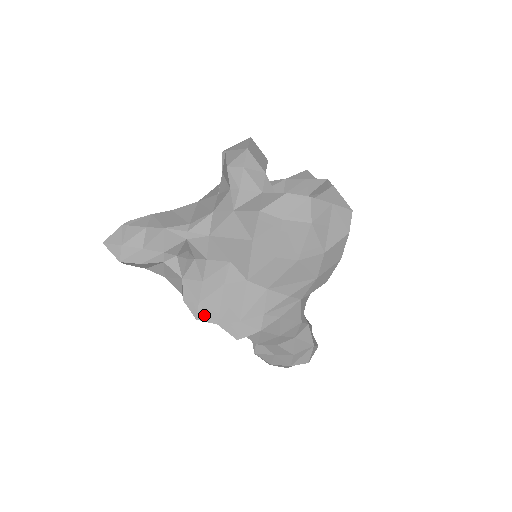
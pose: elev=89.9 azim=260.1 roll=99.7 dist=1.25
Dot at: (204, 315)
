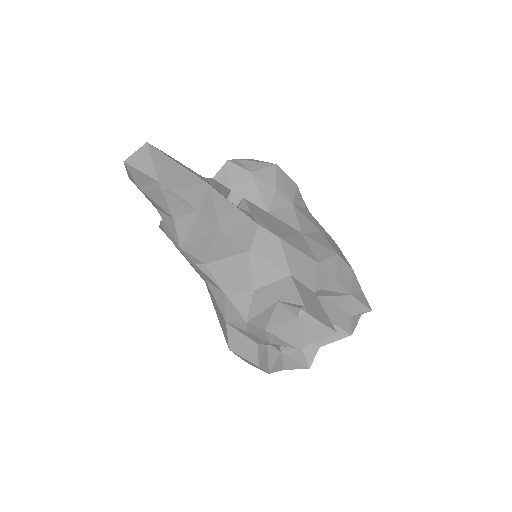
Dot at: occluded
